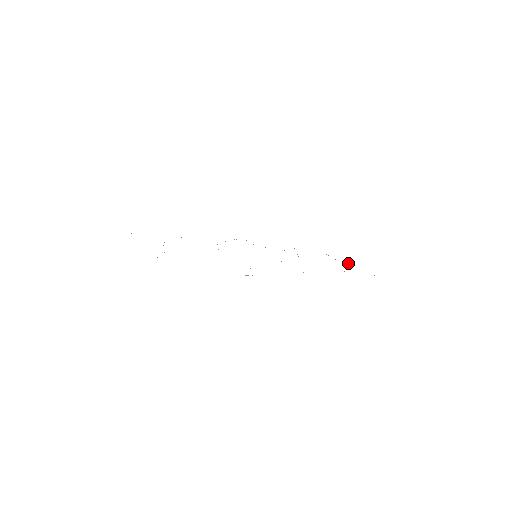
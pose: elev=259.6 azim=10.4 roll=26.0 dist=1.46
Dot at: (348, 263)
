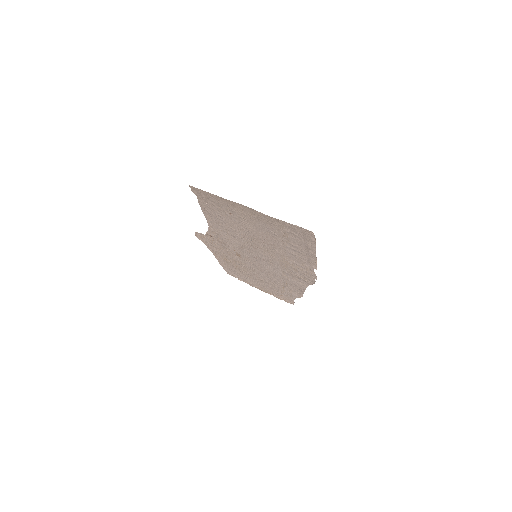
Dot at: (262, 290)
